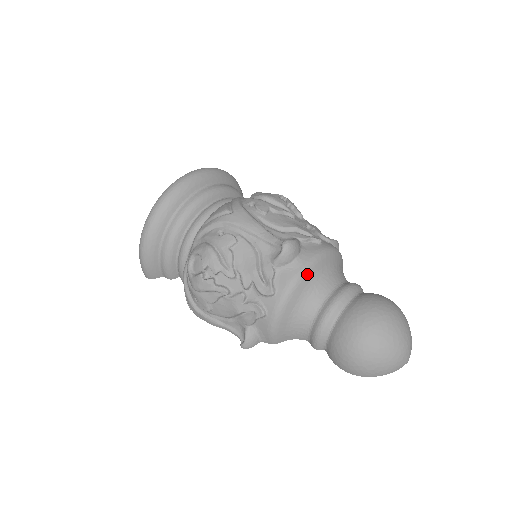
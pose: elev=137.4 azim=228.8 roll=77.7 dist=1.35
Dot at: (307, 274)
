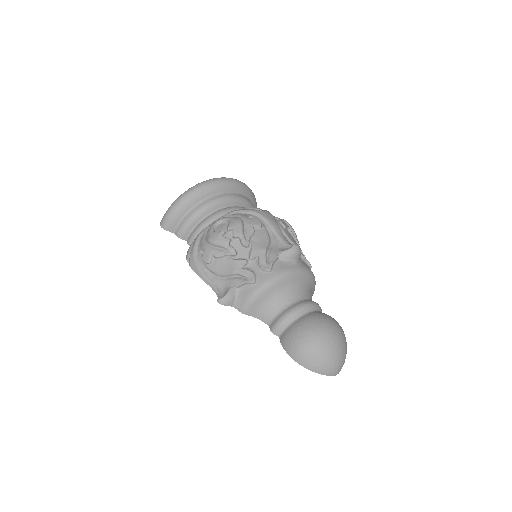
Dot at: (298, 274)
